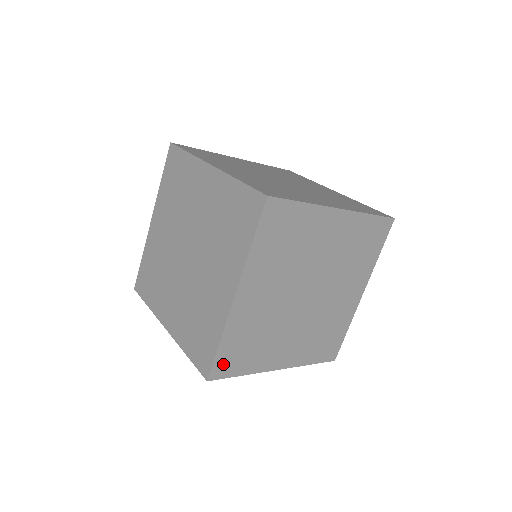
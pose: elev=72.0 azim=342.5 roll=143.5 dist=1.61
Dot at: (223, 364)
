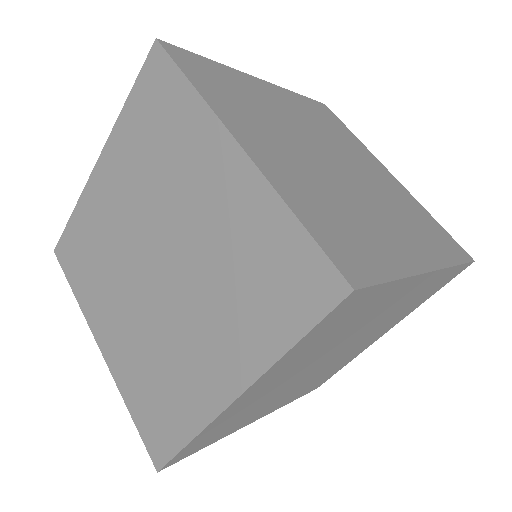
Dot at: (186, 452)
